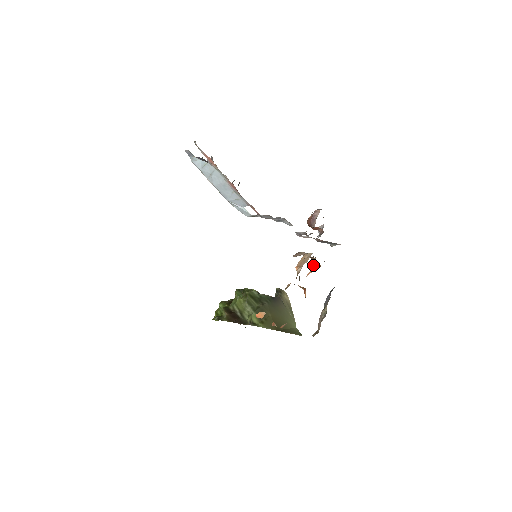
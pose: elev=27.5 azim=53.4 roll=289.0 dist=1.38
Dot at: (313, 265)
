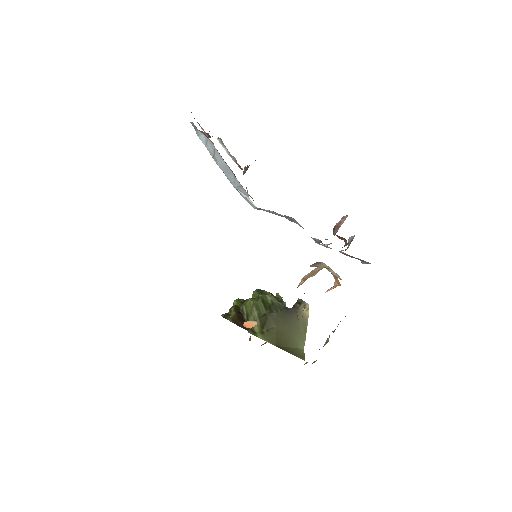
Dot at: occluded
